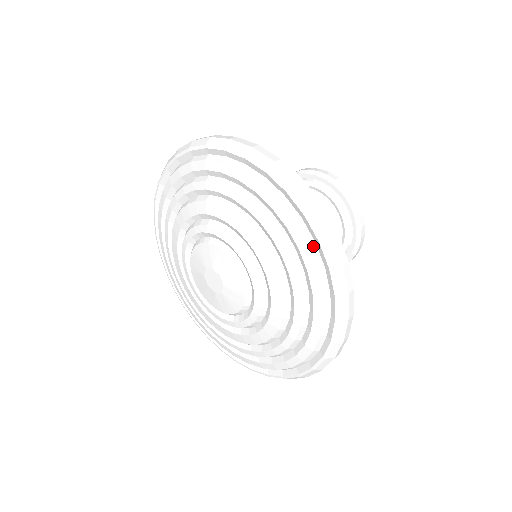
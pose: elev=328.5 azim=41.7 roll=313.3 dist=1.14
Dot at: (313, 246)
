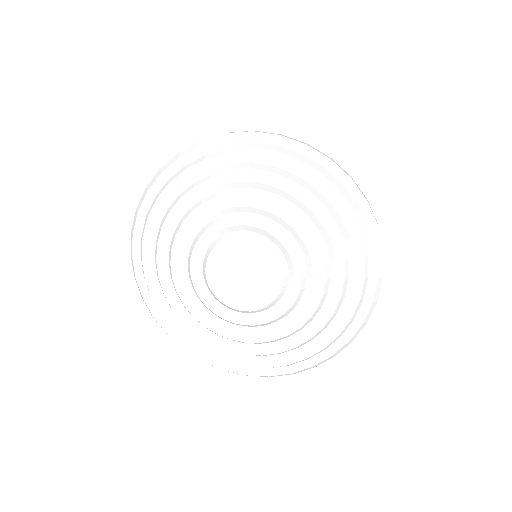
Dot at: (300, 163)
